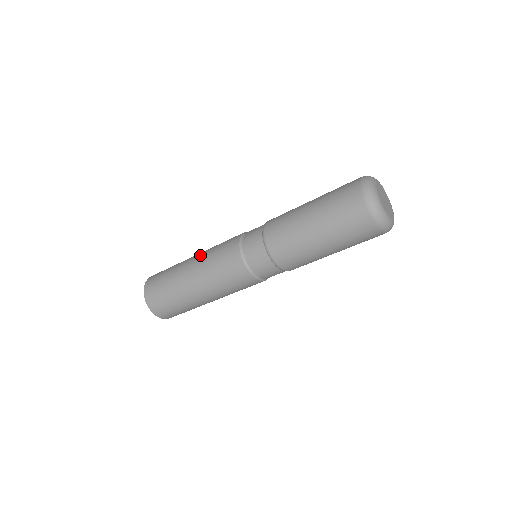
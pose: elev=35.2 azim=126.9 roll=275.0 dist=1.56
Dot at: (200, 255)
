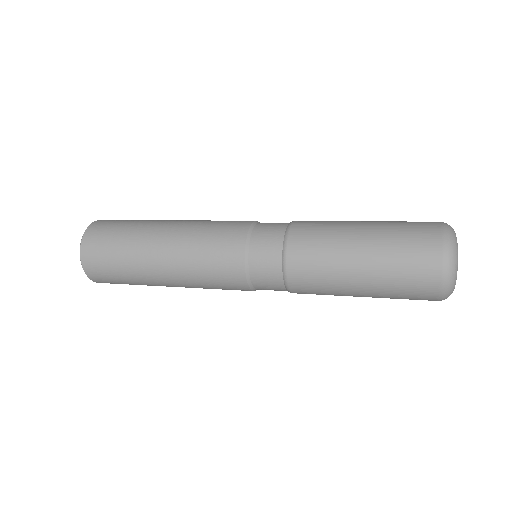
Dot at: (187, 220)
